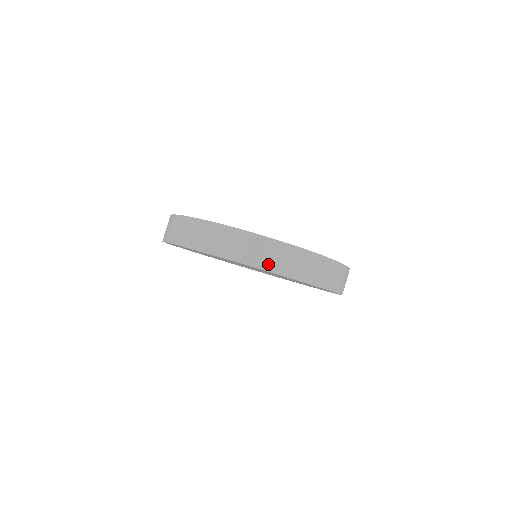
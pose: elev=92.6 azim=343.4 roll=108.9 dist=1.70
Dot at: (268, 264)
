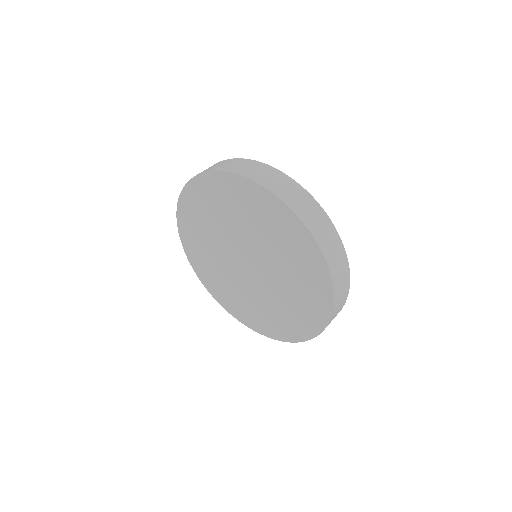
Dot at: (321, 239)
